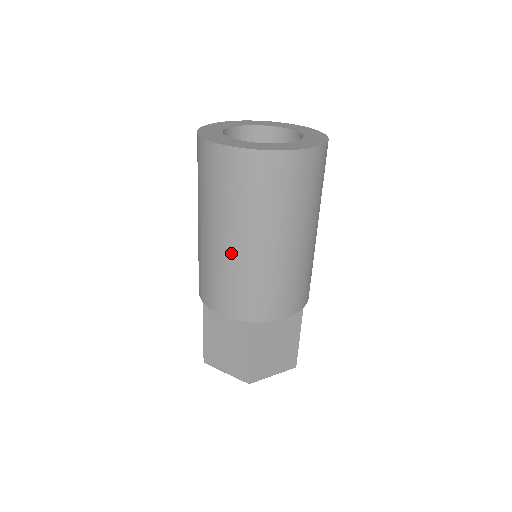
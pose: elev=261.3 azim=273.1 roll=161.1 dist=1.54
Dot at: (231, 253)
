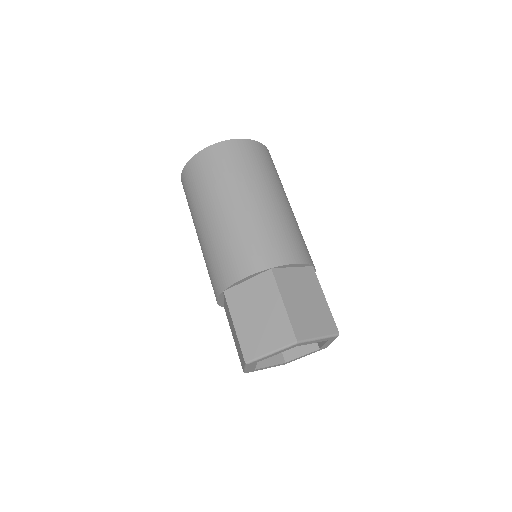
Dot at: (230, 217)
